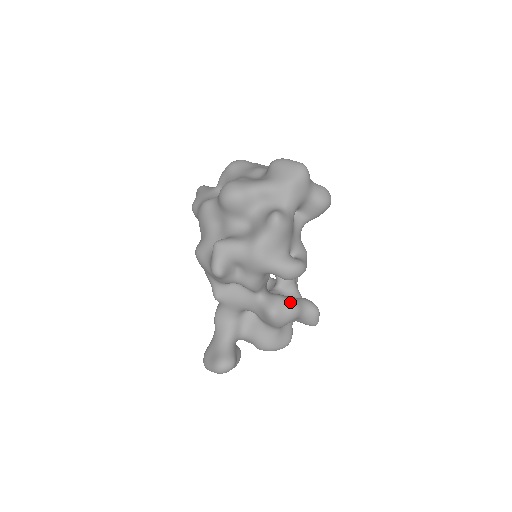
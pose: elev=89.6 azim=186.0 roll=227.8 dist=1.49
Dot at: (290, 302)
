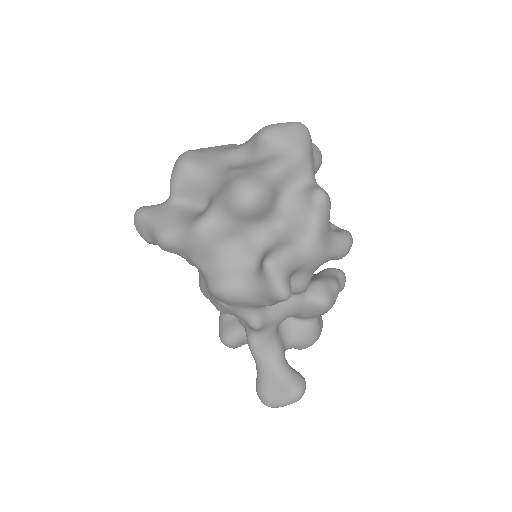
Dot at: (330, 281)
